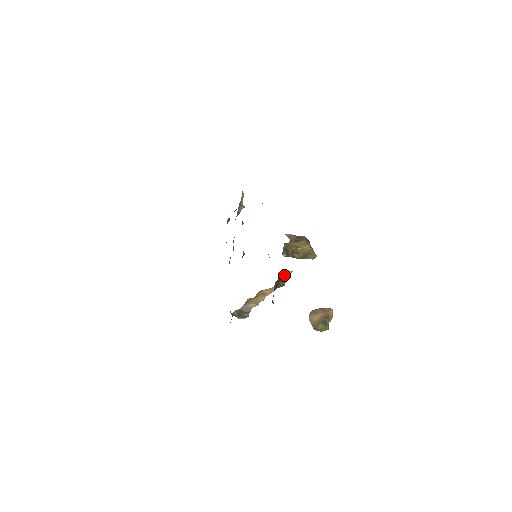
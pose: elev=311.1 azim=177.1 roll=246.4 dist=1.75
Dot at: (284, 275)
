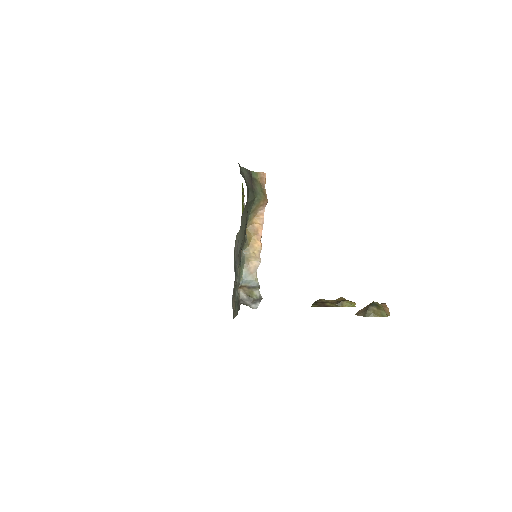
Dot at: (257, 179)
